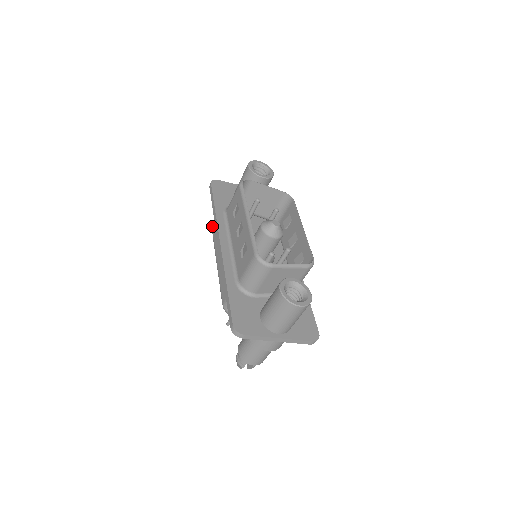
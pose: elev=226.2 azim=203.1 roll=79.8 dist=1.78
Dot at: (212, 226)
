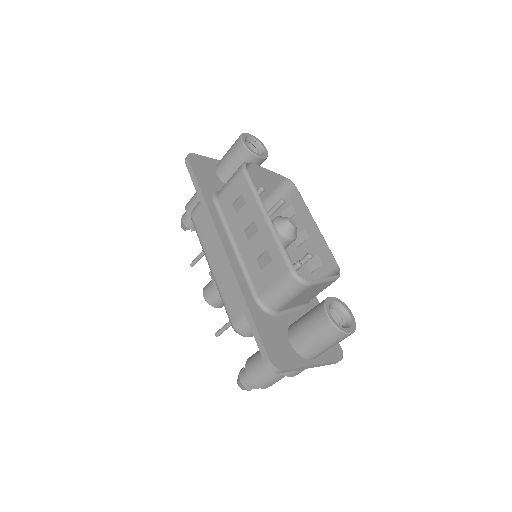
Dot at: (193, 215)
